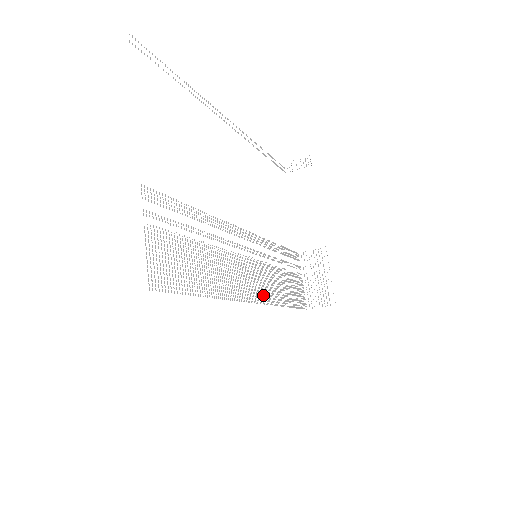
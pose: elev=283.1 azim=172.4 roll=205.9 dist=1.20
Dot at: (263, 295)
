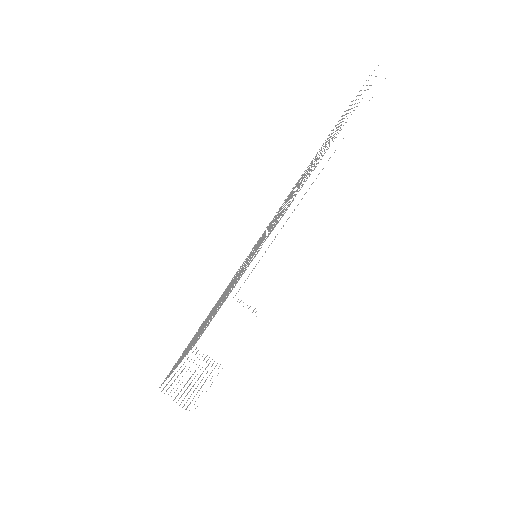
Dot at: (232, 280)
